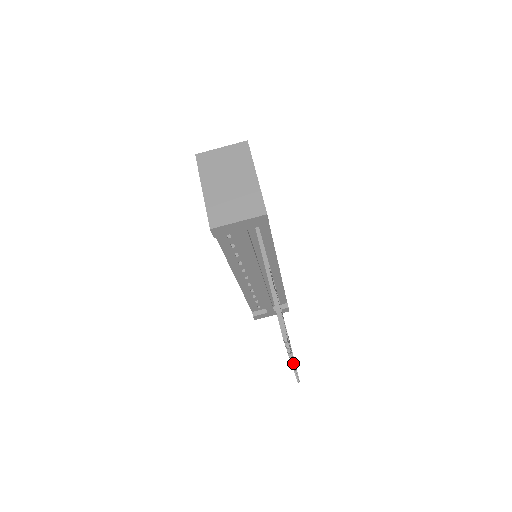
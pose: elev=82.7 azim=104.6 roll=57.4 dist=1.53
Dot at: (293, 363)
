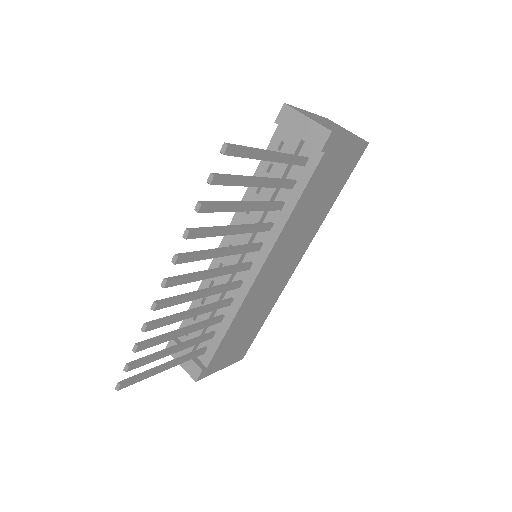
Dot at: (167, 279)
